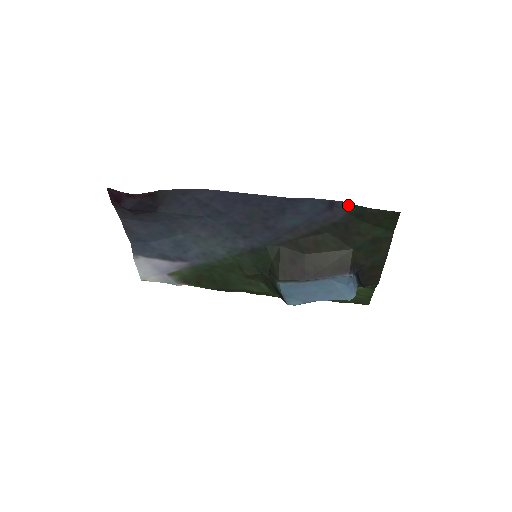
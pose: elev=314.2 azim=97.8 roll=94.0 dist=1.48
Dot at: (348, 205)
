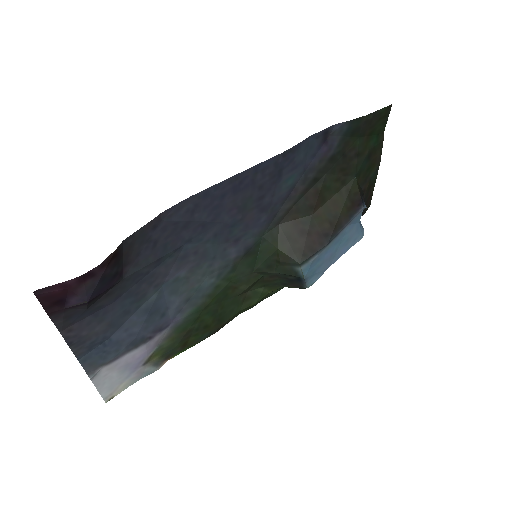
Dot at: (343, 125)
